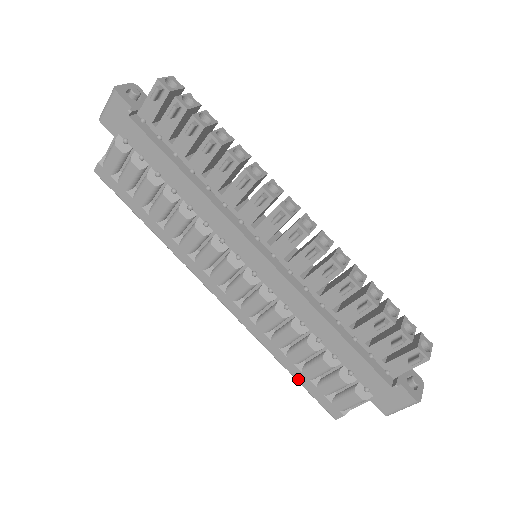
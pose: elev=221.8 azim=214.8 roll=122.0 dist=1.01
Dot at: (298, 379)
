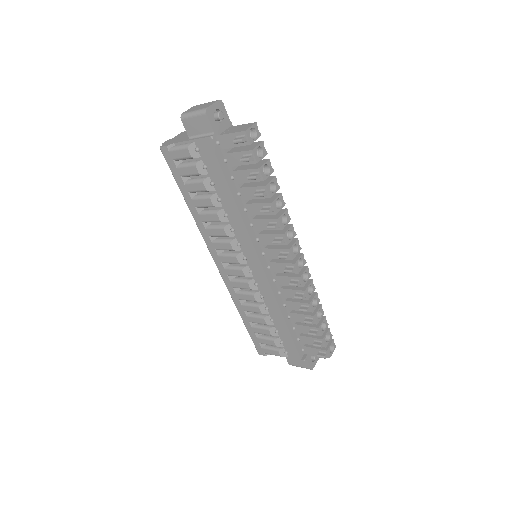
Dot at: (247, 328)
